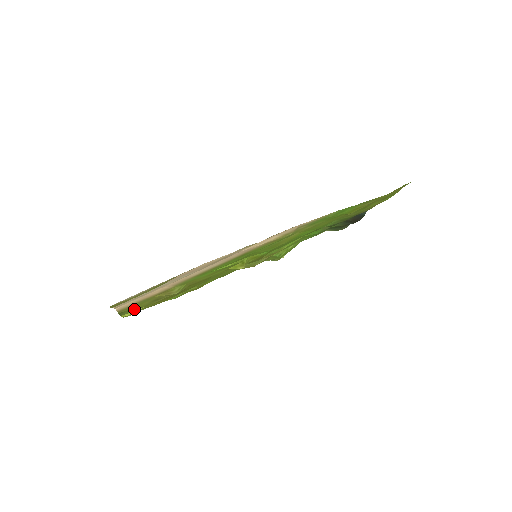
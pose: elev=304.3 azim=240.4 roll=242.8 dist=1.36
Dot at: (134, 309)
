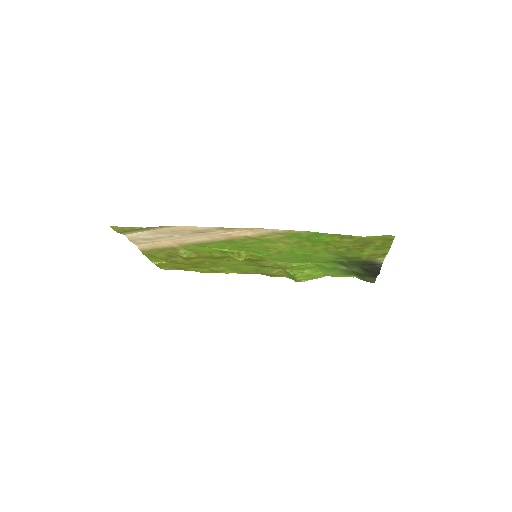
Dot at: (159, 259)
